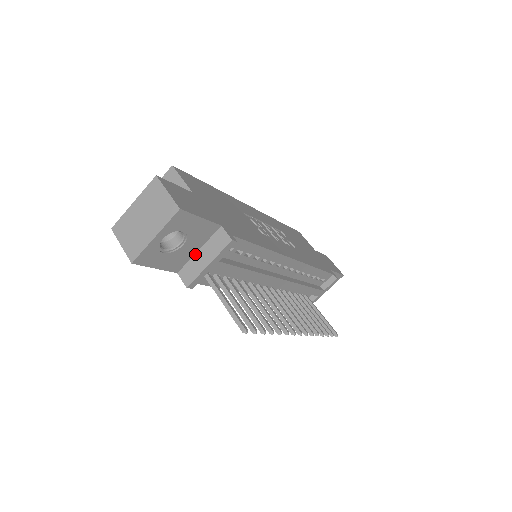
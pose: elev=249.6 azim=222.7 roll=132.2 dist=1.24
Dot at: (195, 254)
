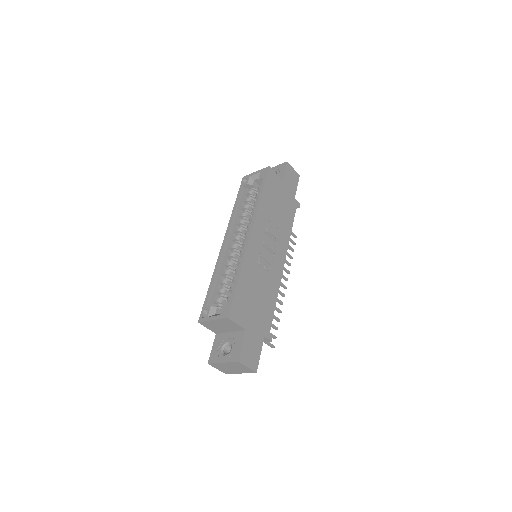
Dot at: occluded
